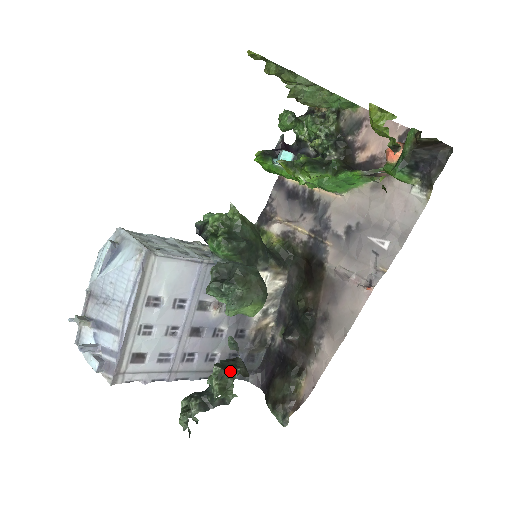
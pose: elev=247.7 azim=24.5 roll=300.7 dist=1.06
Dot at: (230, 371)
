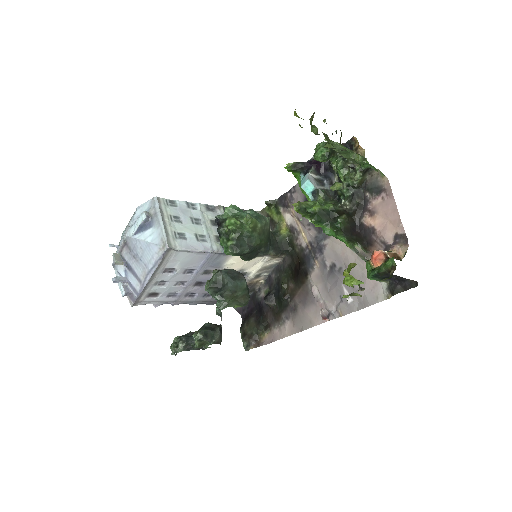
Dot at: (208, 339)
